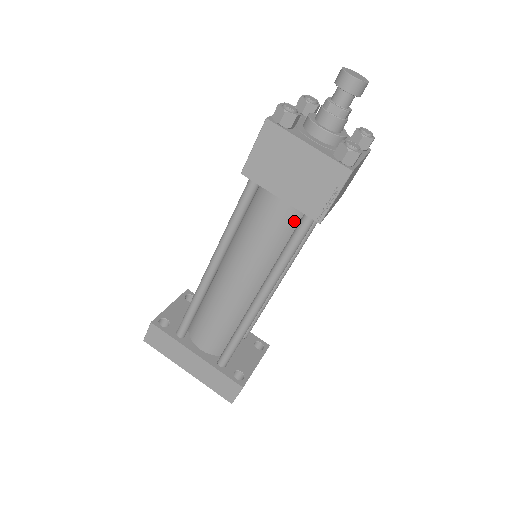
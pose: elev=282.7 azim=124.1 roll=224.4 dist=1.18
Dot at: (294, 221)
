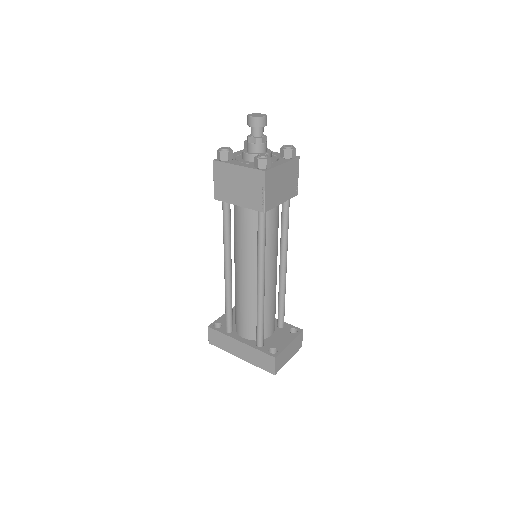
Dot at: (257, 219)
